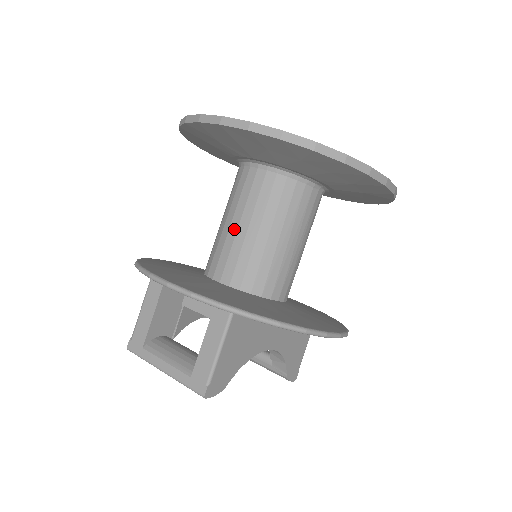
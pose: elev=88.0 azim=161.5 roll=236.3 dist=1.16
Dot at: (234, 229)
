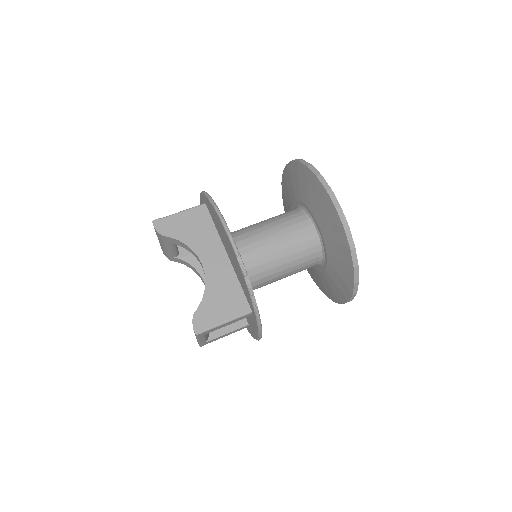
Dot at: occluded
